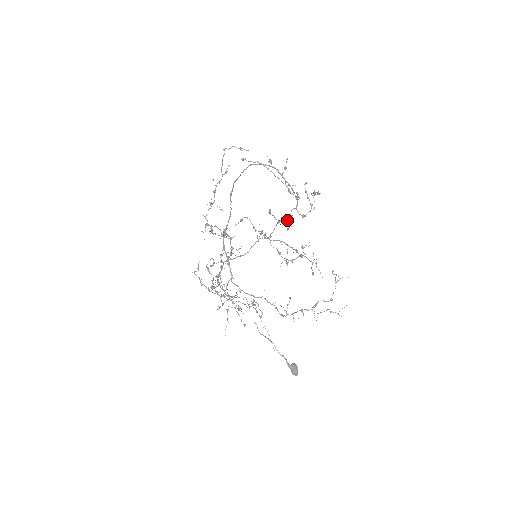
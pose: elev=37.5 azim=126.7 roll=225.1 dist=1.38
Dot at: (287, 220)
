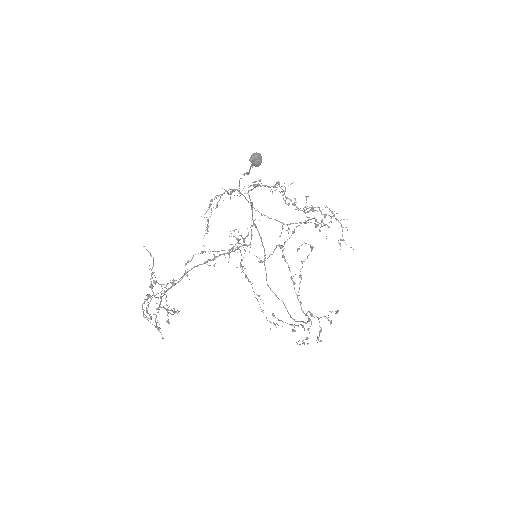
Dot at: occluded
